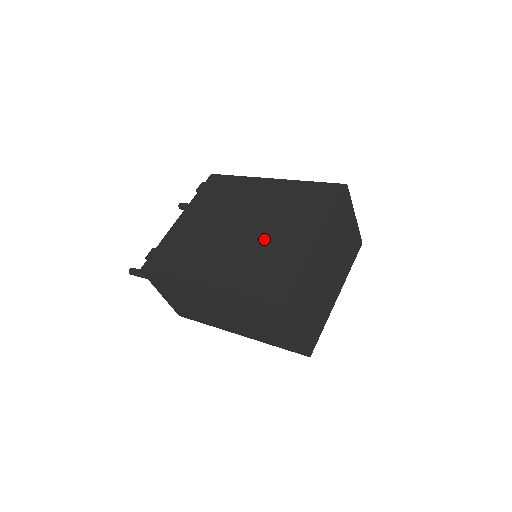
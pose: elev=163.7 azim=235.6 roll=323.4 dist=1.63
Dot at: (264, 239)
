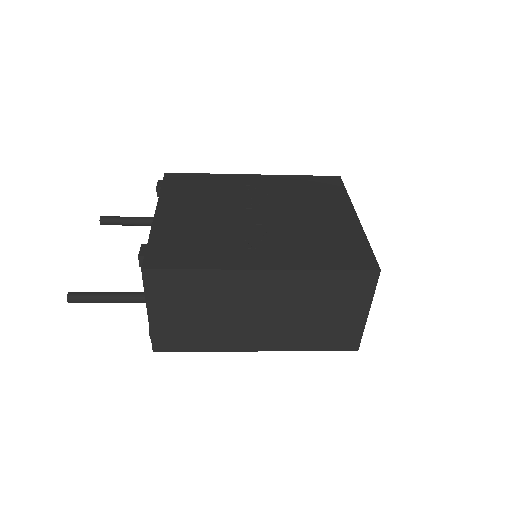
Dot at: (298, 221)
